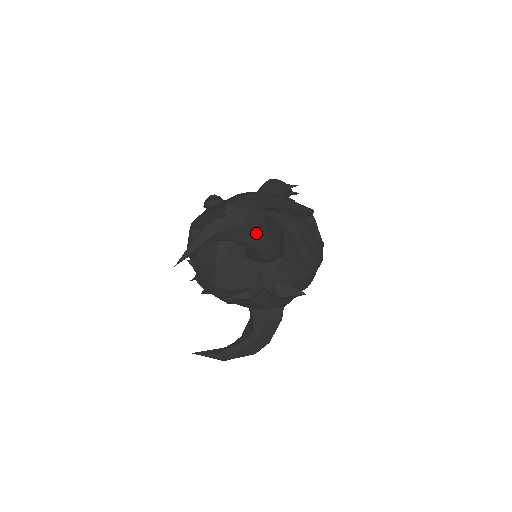
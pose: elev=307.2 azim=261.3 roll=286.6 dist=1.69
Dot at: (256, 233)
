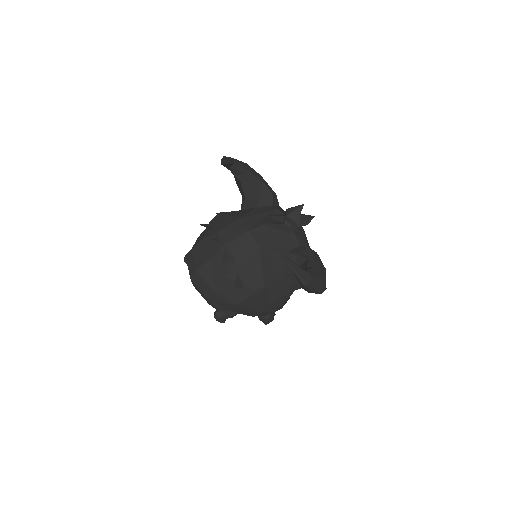
Dot at: (255, 172)
